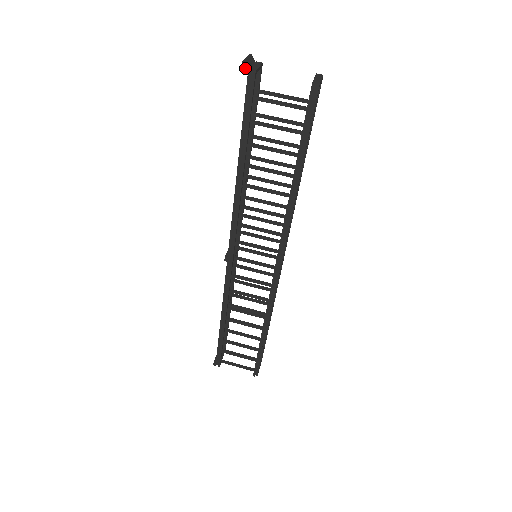
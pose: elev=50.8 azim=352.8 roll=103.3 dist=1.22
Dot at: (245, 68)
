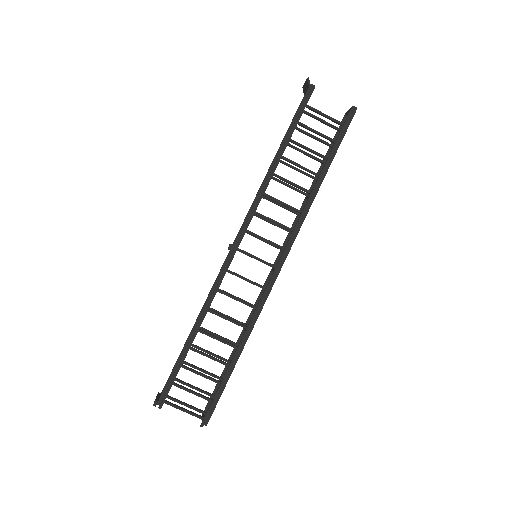
Dot at: (309, 82)
